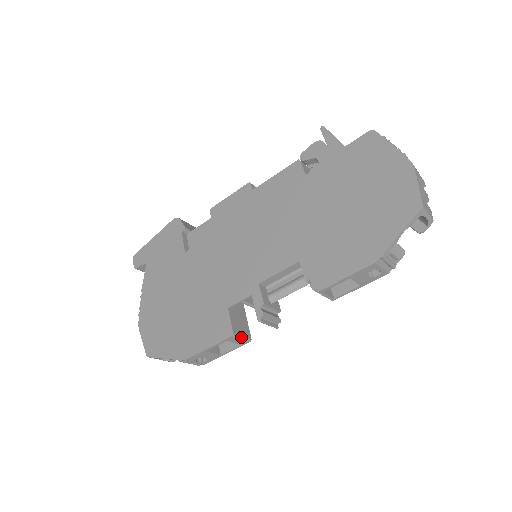
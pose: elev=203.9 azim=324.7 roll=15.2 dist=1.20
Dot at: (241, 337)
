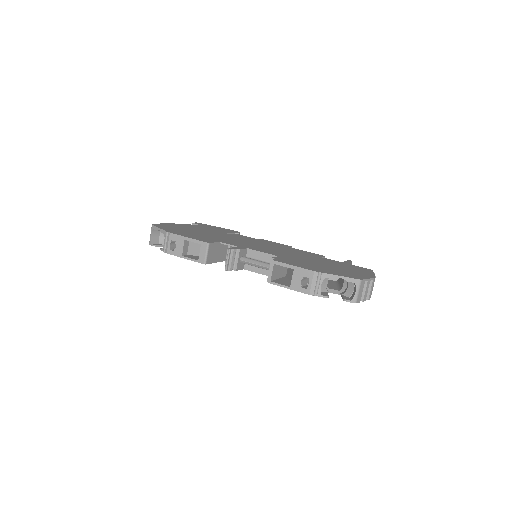
Dot at: (207, 252)
